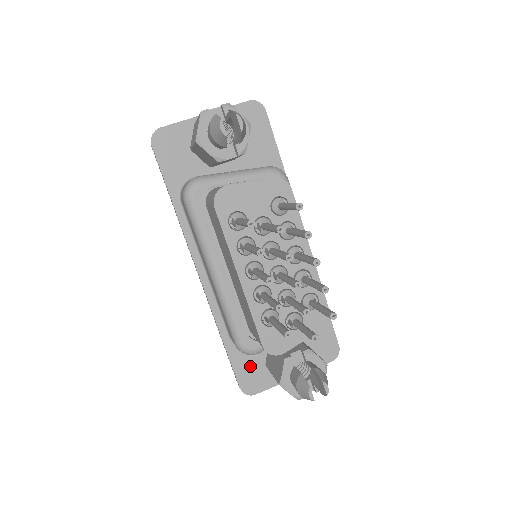
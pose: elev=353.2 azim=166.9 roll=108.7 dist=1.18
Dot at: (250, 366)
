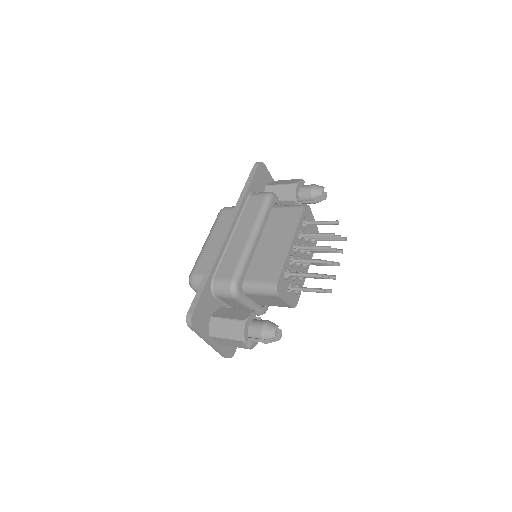
Dot at: (205, 307)
